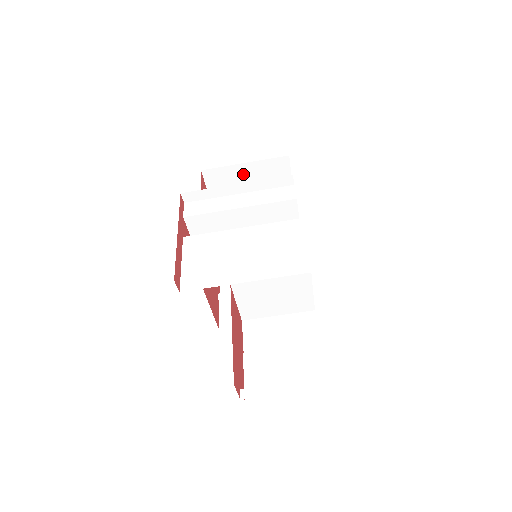
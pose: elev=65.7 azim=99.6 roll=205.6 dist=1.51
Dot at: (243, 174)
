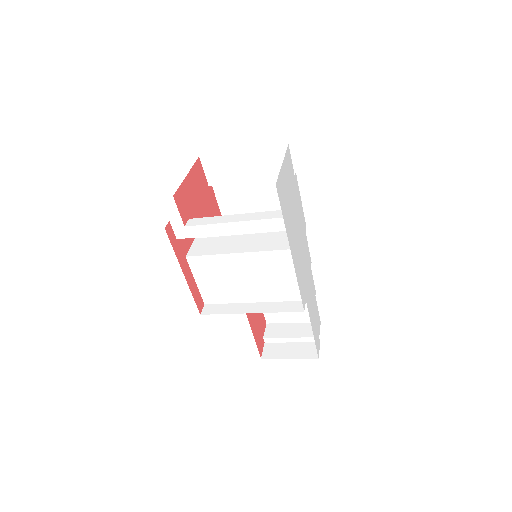
Dot at: occluded
